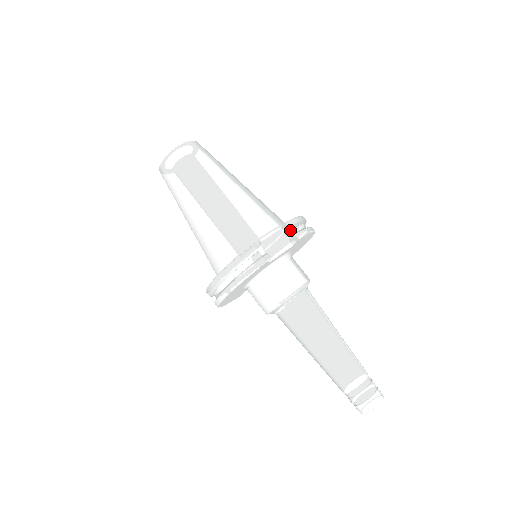
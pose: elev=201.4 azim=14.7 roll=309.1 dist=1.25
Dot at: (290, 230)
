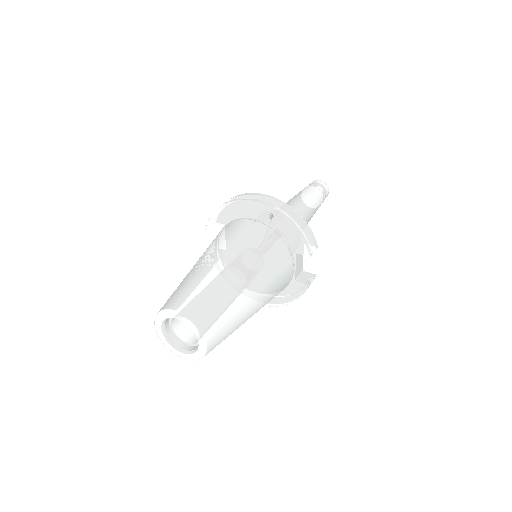
Dot at: occluded
